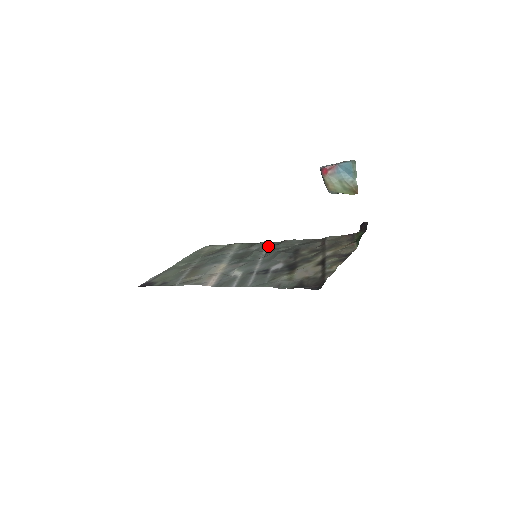
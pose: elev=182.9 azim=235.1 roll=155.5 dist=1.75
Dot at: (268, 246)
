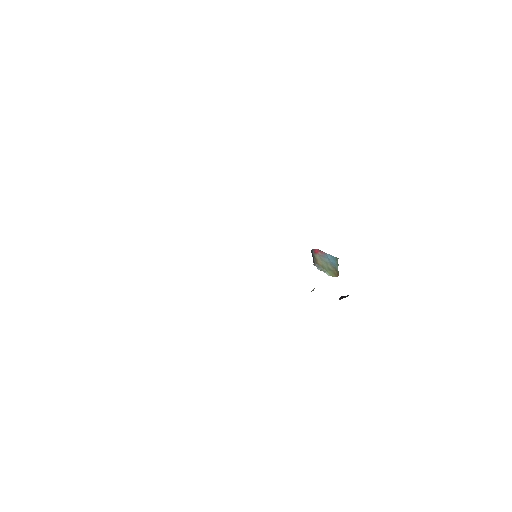
Dot at: occluded
